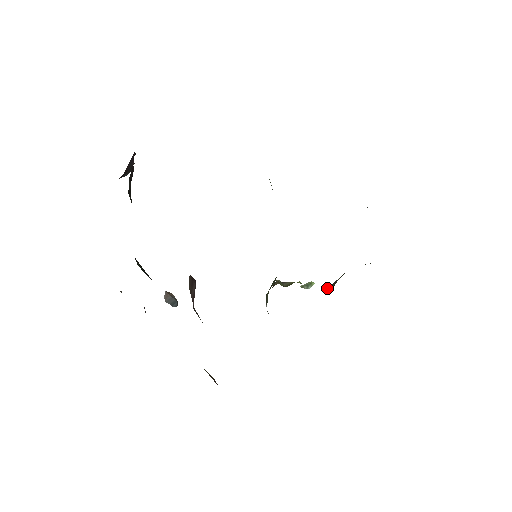
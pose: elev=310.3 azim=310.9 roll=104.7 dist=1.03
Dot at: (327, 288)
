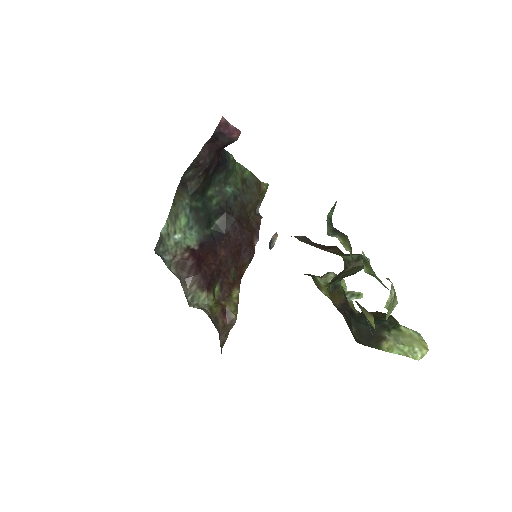
Dot at: (362, 312)
